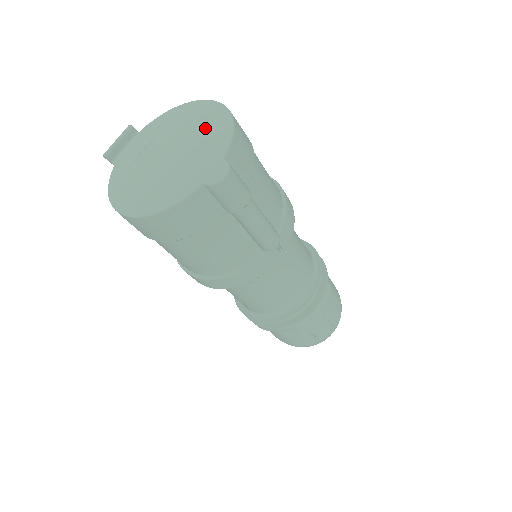
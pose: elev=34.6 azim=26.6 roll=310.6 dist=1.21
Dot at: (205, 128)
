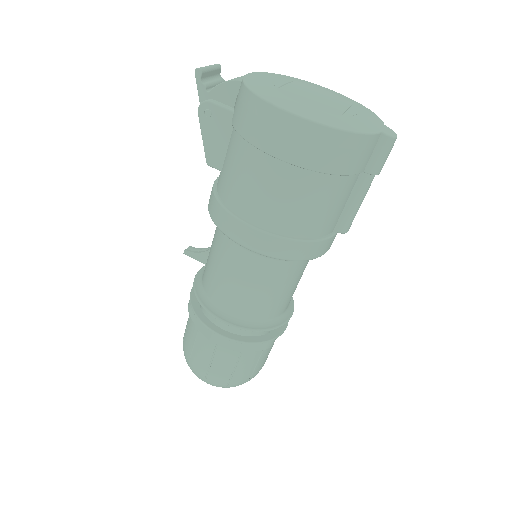
Dot at: (348, 101)
